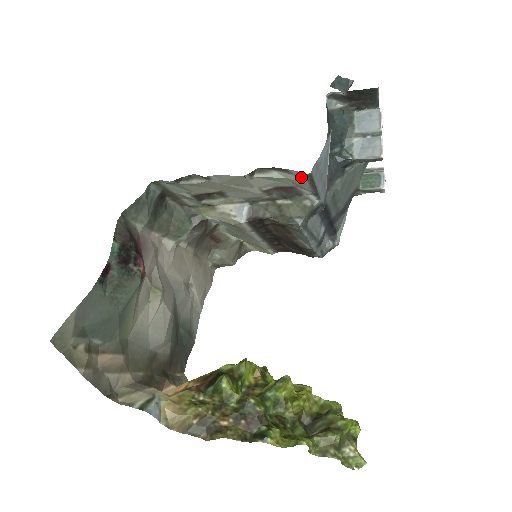
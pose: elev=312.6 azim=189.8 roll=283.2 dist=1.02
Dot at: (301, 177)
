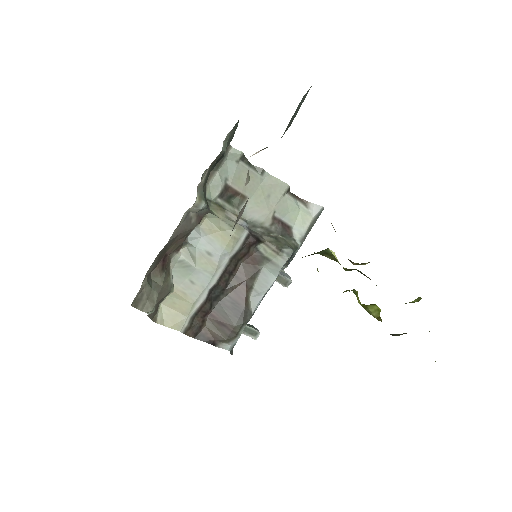
Dot at: (313, 211)
